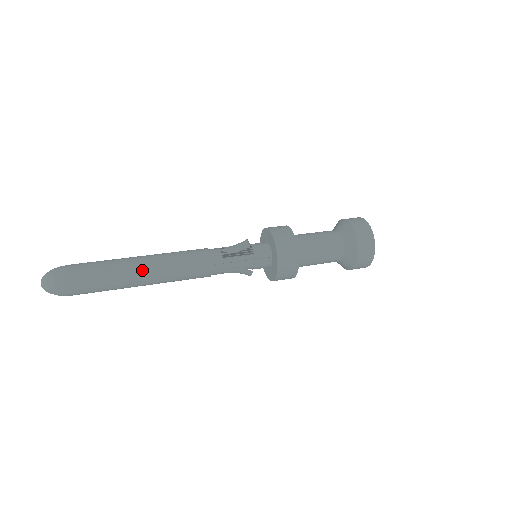
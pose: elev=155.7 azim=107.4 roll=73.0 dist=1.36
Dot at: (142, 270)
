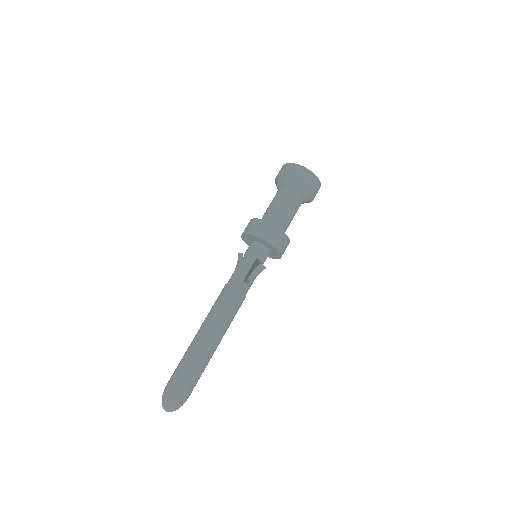
Dot at: occluded
